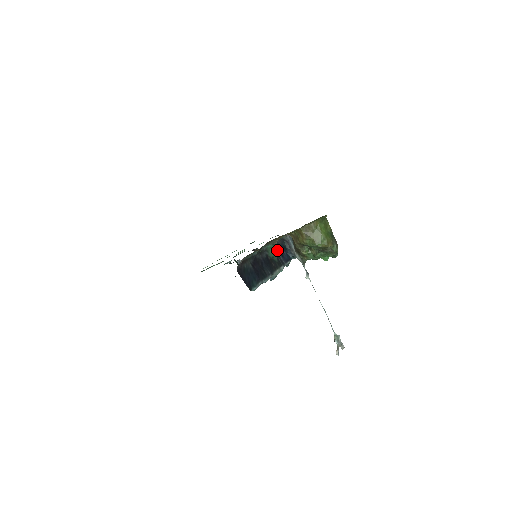
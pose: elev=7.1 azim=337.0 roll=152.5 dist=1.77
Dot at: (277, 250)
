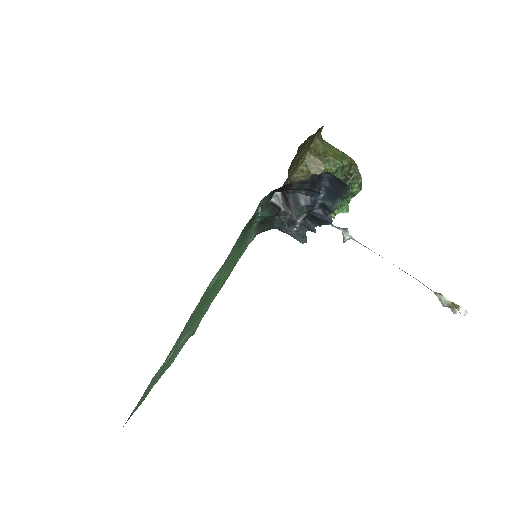
Dot at: occluded
